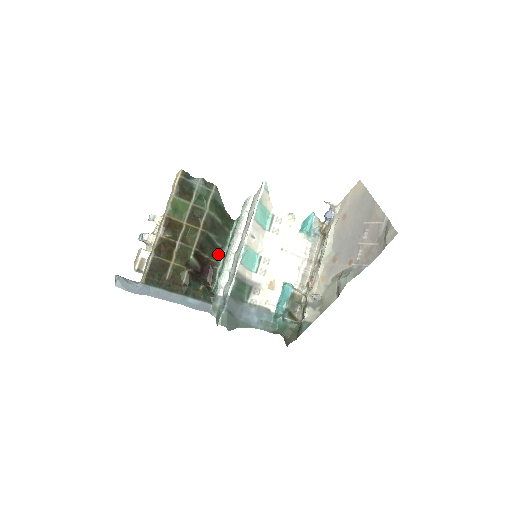
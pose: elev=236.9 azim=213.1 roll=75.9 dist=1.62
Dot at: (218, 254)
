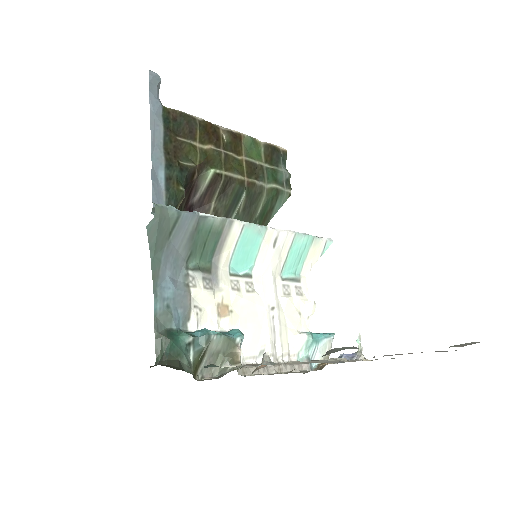
Dot at: occluded
